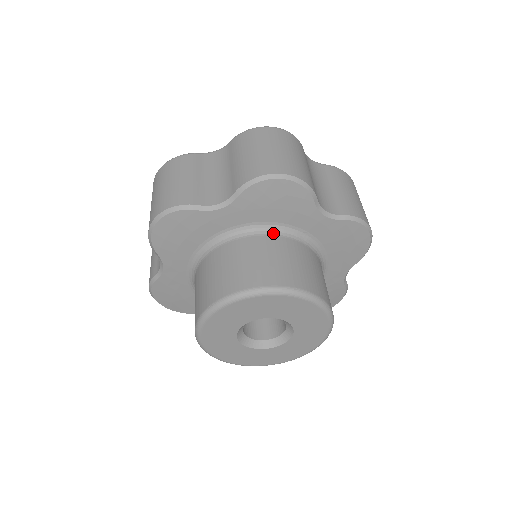
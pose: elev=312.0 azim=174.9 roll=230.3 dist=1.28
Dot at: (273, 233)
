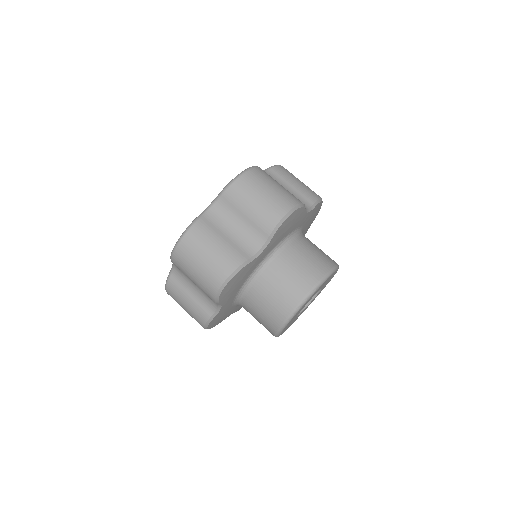
Dot at: (253, 281)
